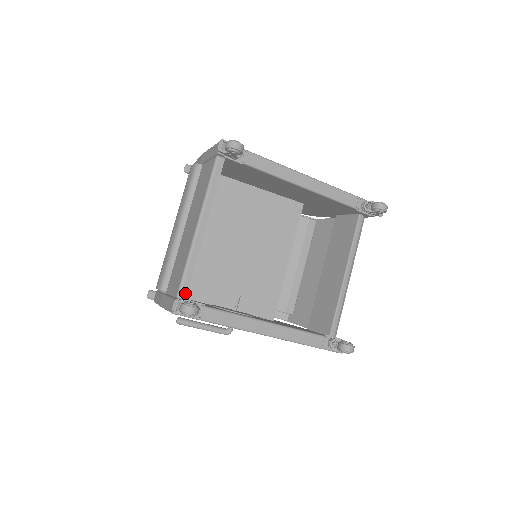
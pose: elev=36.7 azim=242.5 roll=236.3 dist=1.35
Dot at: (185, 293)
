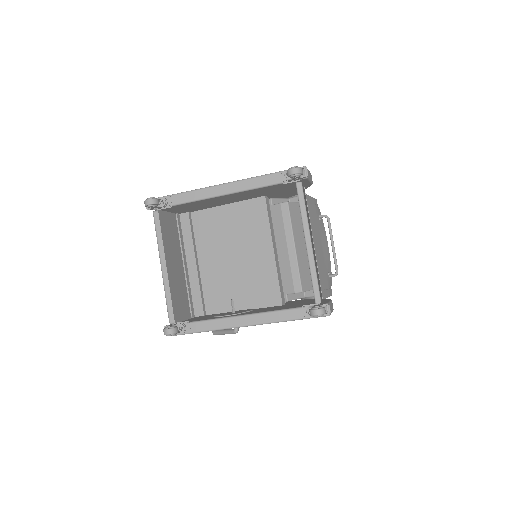
Dot at: (173, 319)
